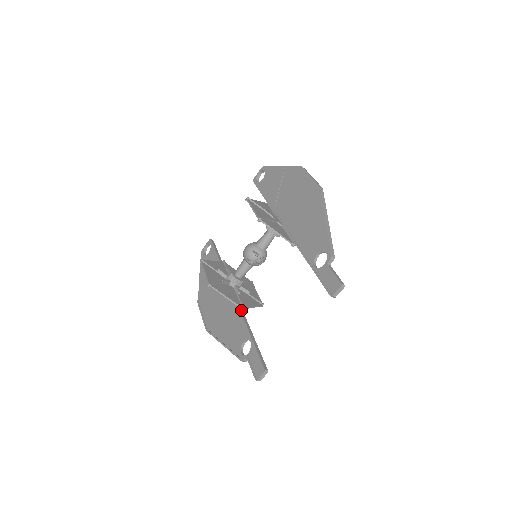
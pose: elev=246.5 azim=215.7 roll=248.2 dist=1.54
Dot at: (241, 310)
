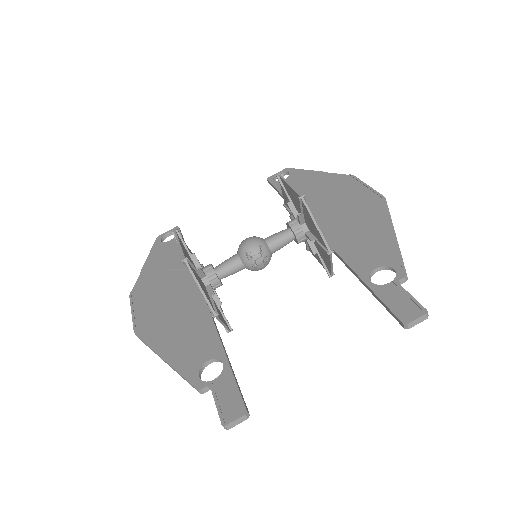
Dot at: (213, 317)
